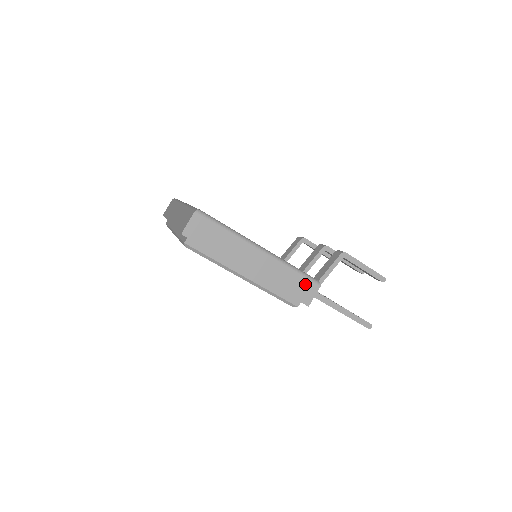
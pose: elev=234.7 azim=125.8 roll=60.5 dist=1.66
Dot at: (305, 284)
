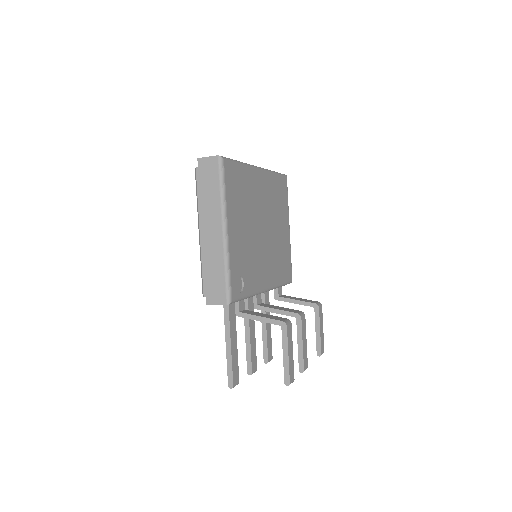
Dot at: (221, 289)
